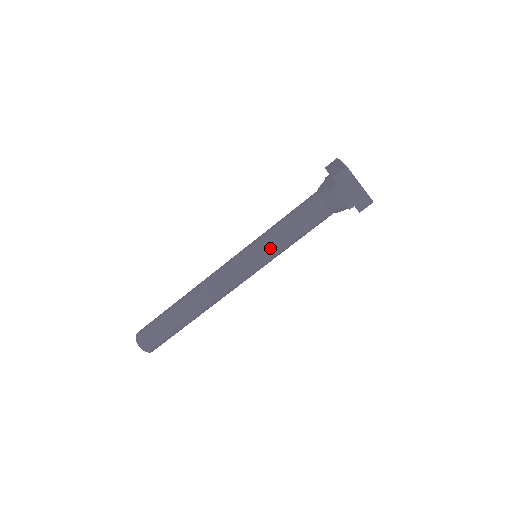
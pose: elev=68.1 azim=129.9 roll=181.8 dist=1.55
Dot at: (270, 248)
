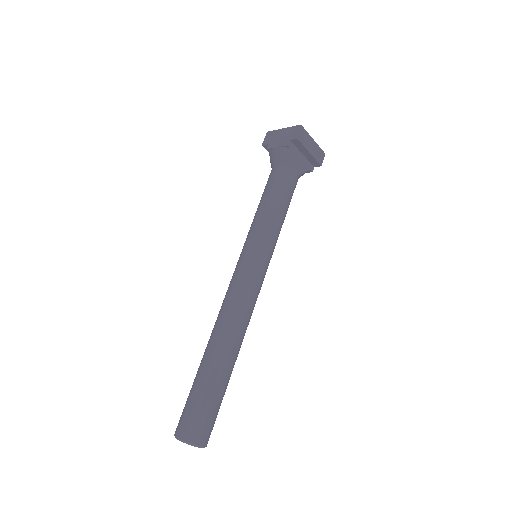
Dot at: (252, 230)
